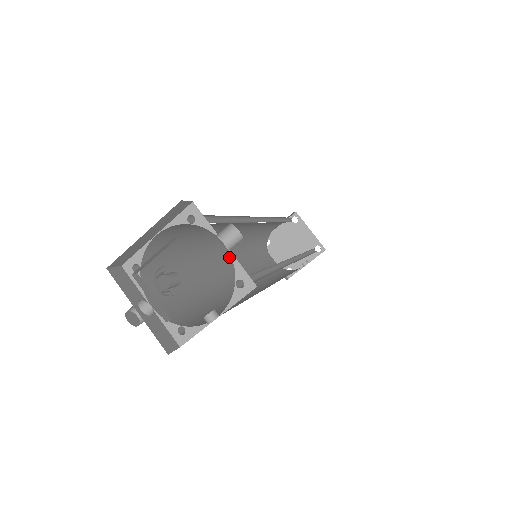
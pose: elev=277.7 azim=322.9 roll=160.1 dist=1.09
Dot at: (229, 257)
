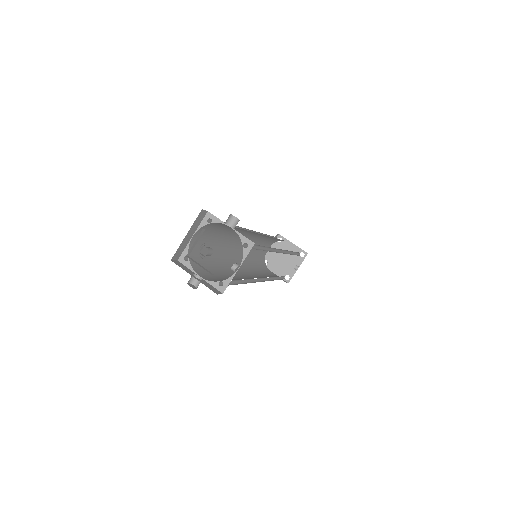
Dot at: (239, 265)
